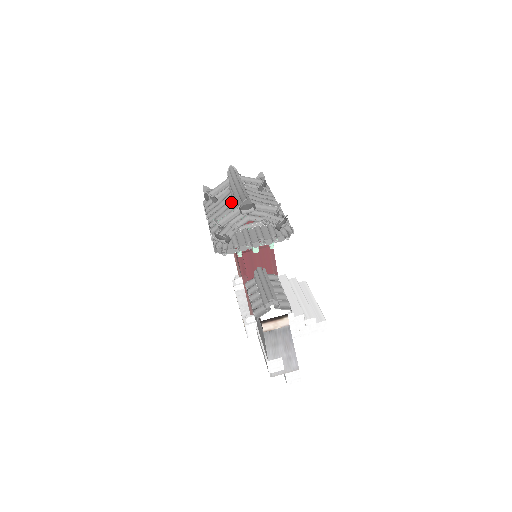
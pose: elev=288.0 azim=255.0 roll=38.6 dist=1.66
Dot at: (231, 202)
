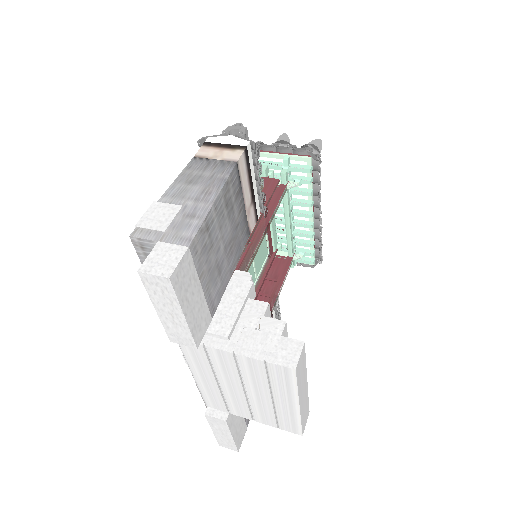
Dot at: occluded
